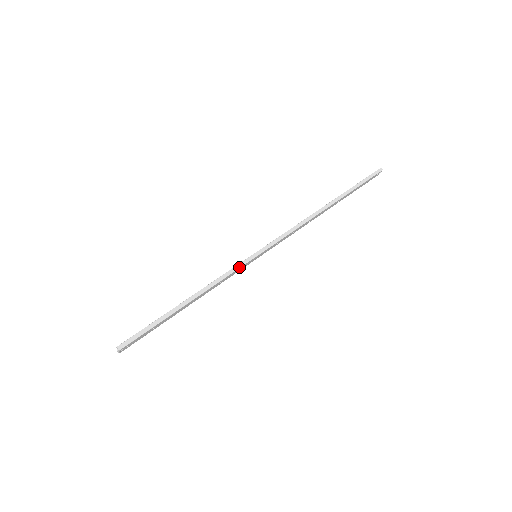
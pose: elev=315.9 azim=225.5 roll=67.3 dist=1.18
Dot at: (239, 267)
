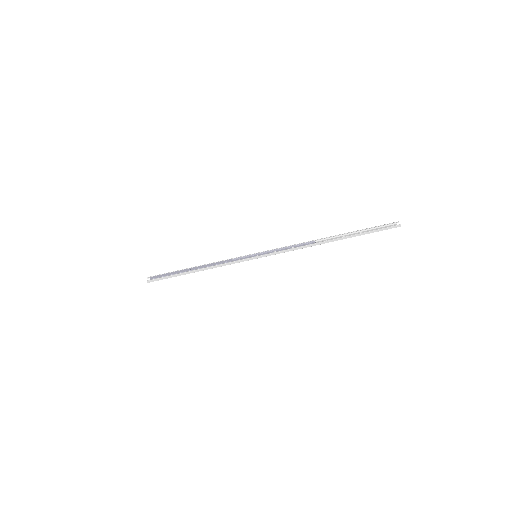
Dot at: (239, 262)
